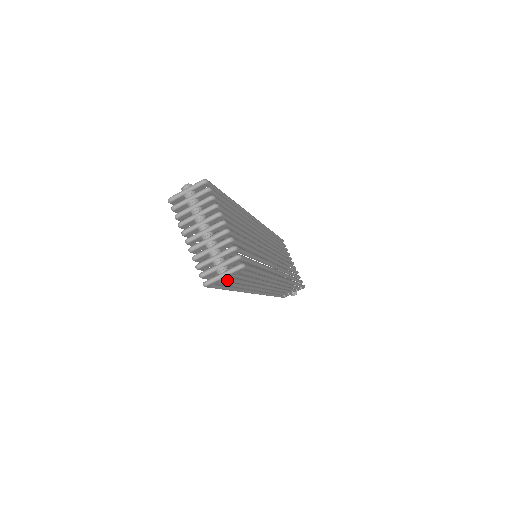
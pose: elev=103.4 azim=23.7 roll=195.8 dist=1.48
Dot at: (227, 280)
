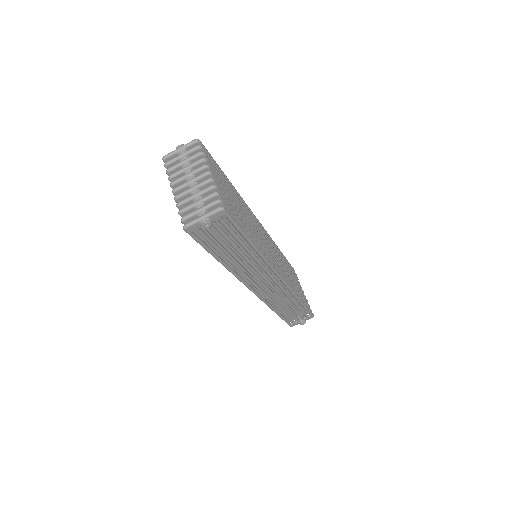
Dot at: (206, 222)
